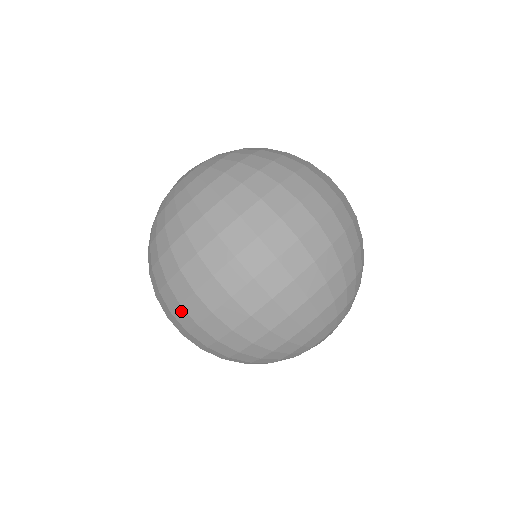
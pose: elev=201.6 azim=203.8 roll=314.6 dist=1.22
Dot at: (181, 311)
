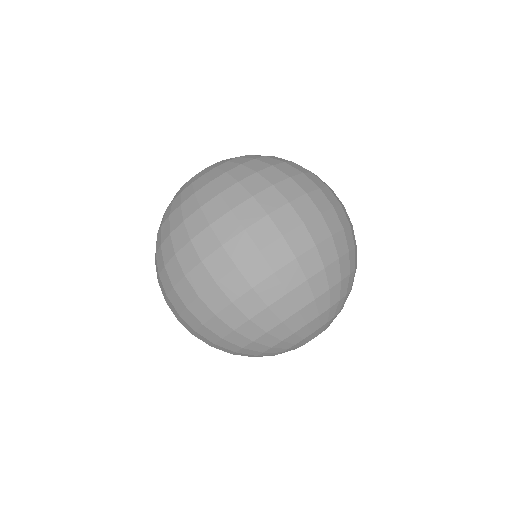
Dot at: occluded
